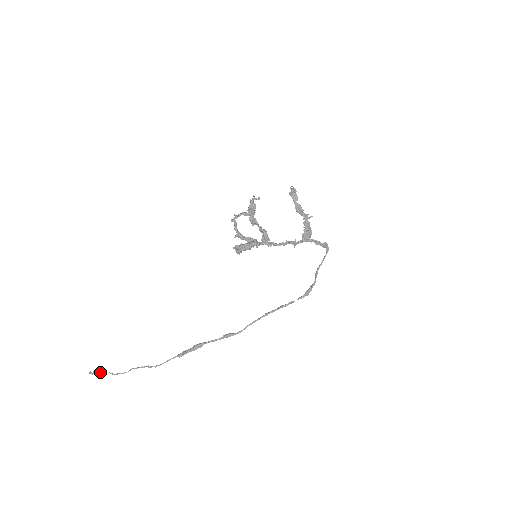
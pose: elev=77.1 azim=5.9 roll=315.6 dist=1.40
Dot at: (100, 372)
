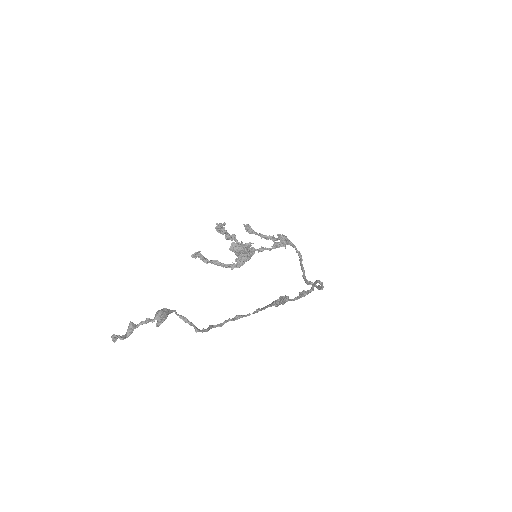
Dot at: occluded
